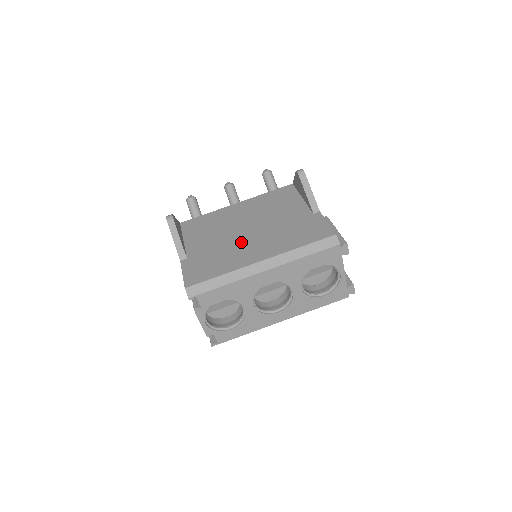
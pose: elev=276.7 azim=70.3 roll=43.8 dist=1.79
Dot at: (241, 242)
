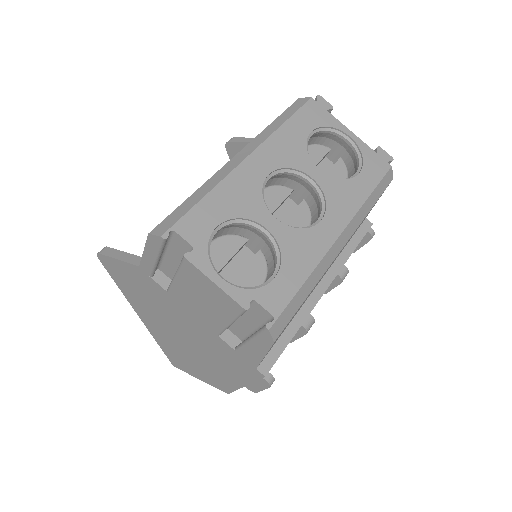
Dot at: occluded
